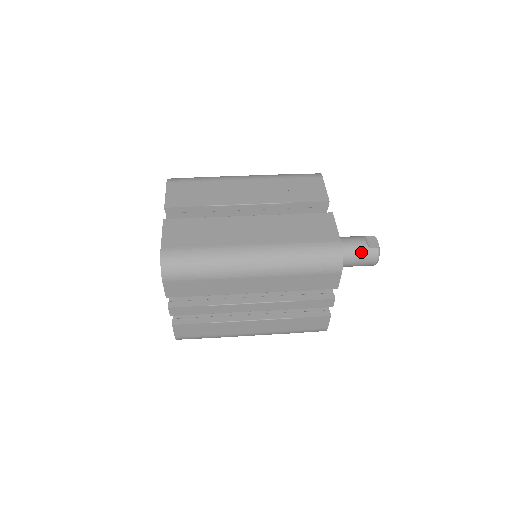
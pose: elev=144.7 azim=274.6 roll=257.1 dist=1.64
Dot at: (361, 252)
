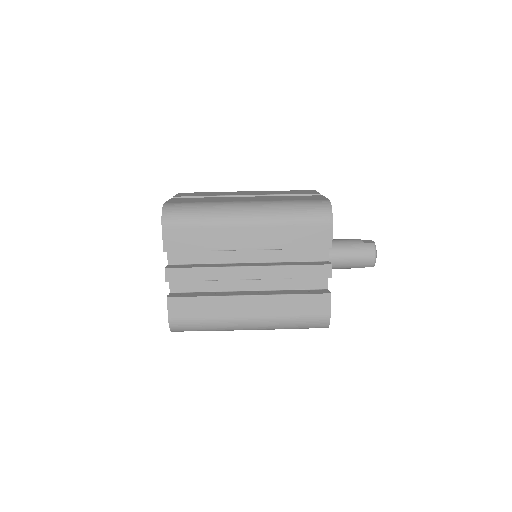
Dot at: (357, 246)
